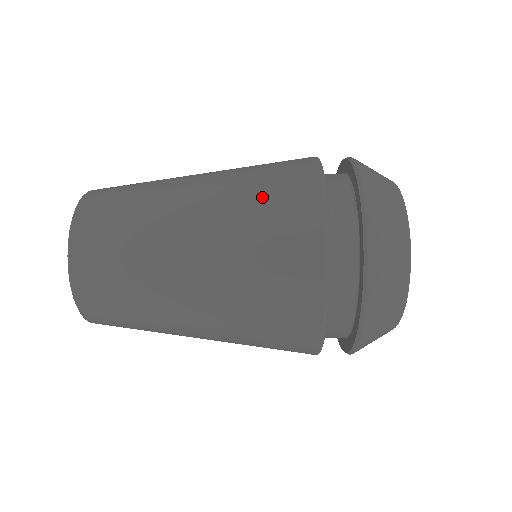
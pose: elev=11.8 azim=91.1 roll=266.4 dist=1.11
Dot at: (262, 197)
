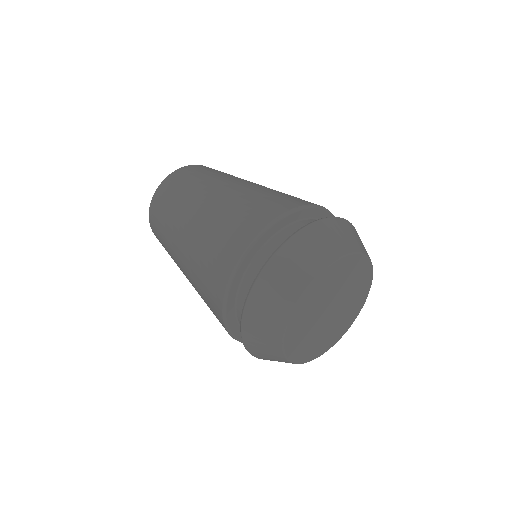
Dot at: (220, 231)
